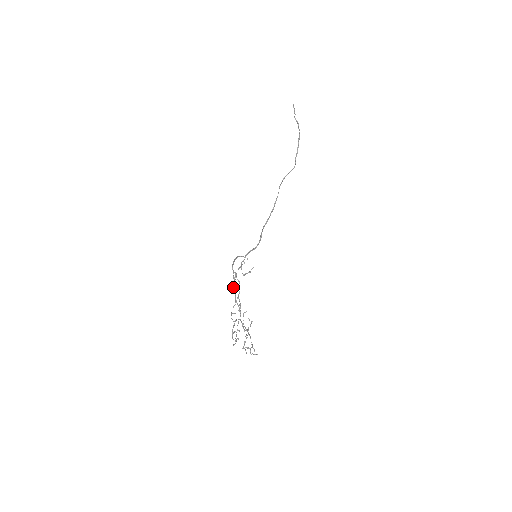
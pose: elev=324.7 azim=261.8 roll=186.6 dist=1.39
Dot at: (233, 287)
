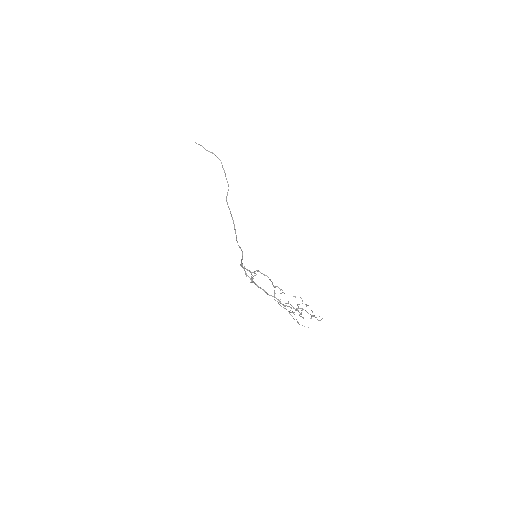
Dot at: (257, 286)
